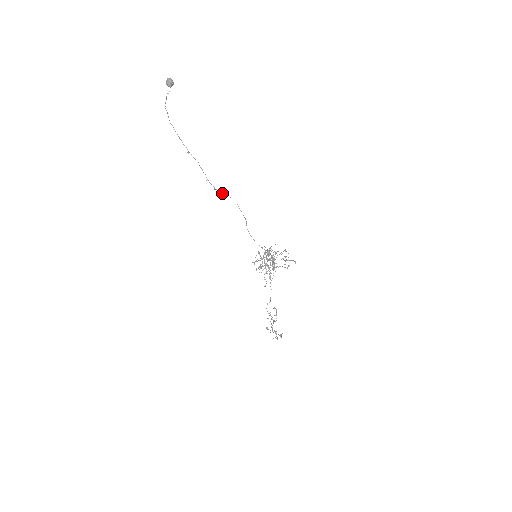
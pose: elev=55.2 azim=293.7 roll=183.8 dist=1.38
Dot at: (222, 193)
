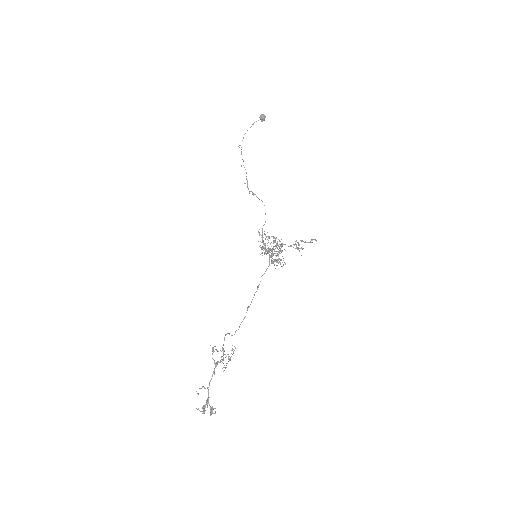
Dot at: (255, 194)
